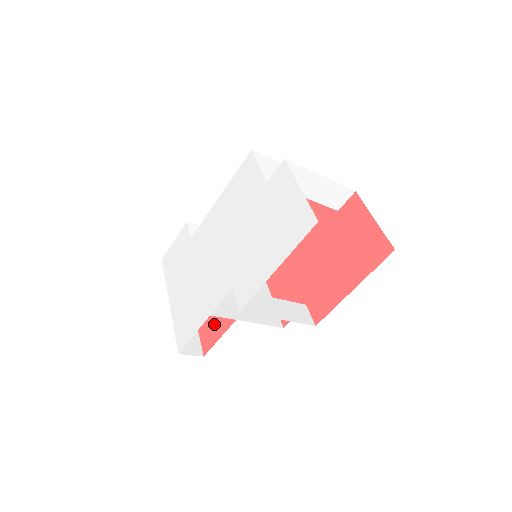
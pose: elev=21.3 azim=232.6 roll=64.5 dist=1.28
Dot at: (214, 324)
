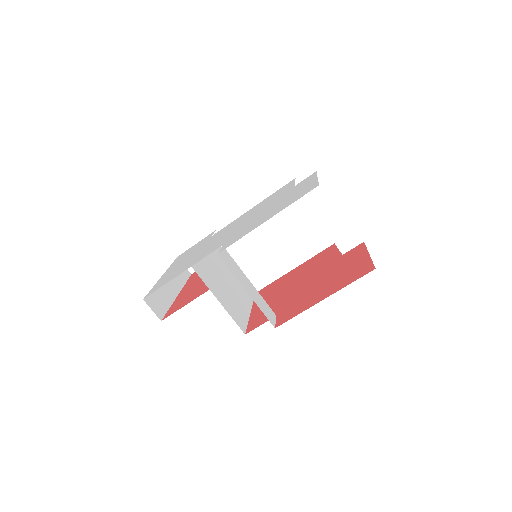
Dot at: (188, 298)
